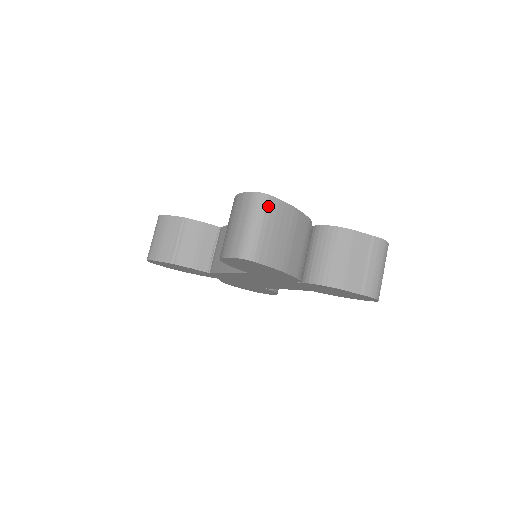
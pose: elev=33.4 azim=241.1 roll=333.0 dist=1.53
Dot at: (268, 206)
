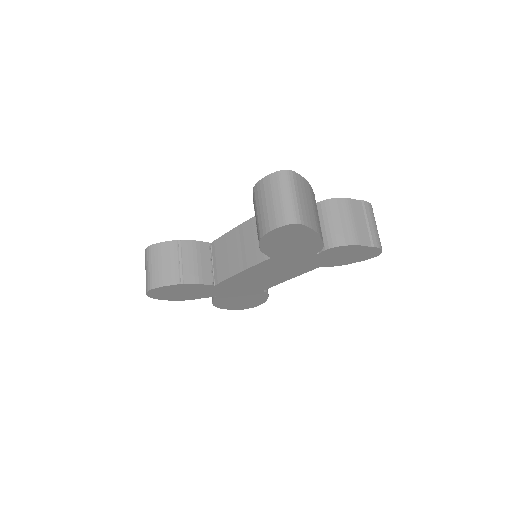
Dot at: (294, 179)
